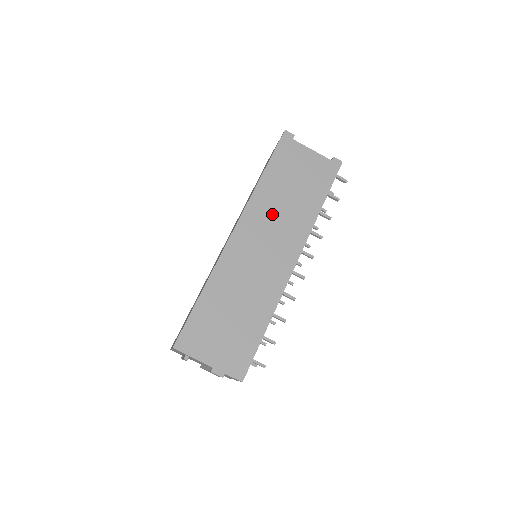
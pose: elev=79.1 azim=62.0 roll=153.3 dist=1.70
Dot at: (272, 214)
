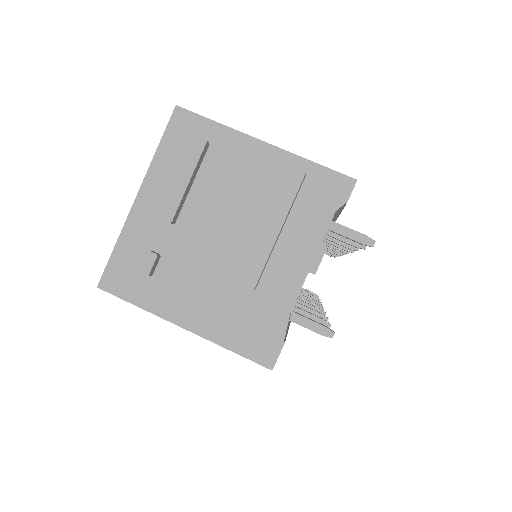
Dot at: occluded
